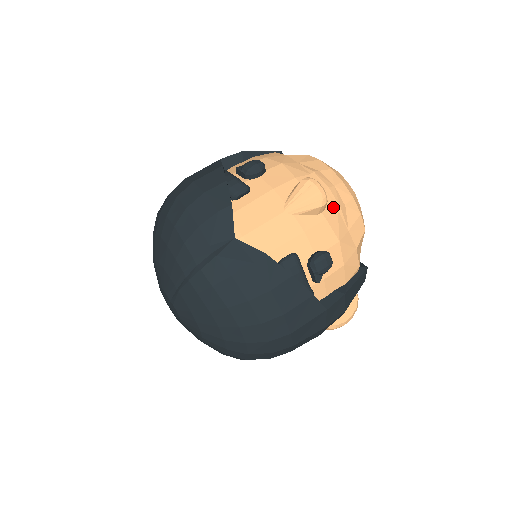
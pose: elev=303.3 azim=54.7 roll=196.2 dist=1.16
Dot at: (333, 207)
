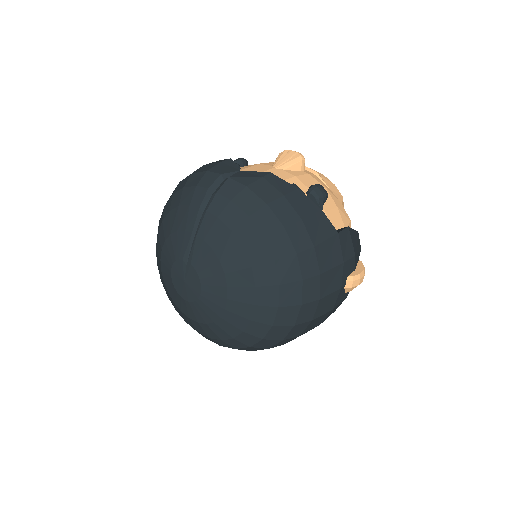
Dot at: (311, 173)
